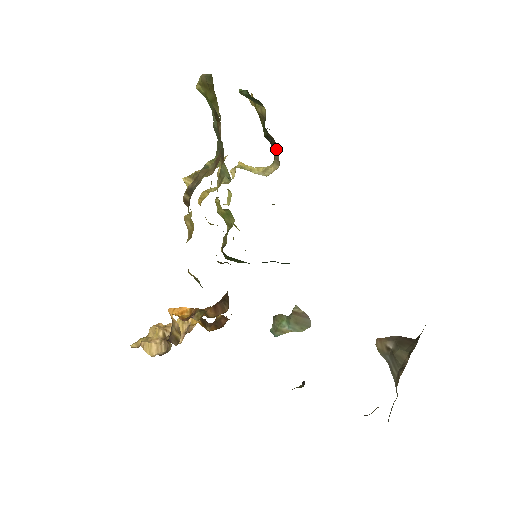
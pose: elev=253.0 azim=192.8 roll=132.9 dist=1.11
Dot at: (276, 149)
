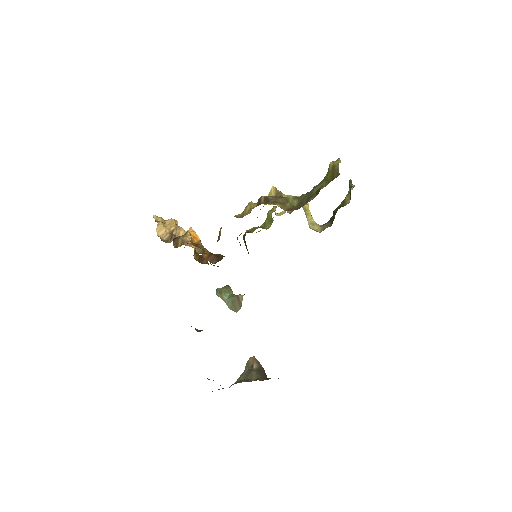
Dot at: (330, 224)
